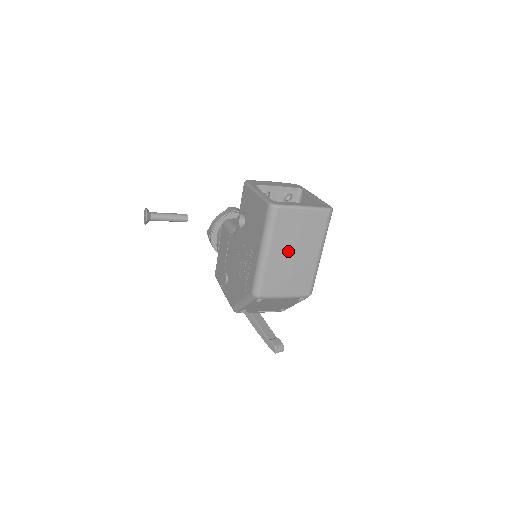
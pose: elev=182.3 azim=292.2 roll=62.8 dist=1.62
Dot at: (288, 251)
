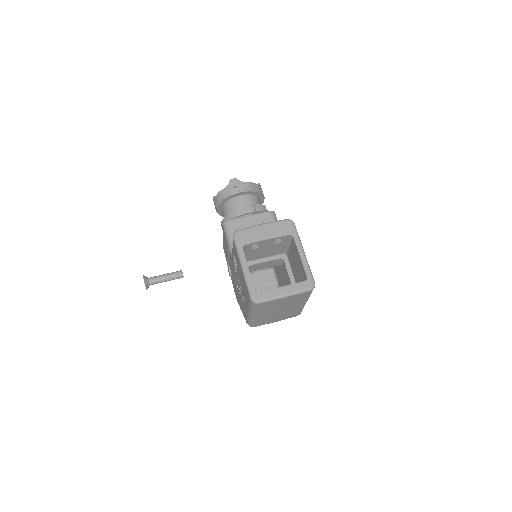
Dot at: (274, 311)
